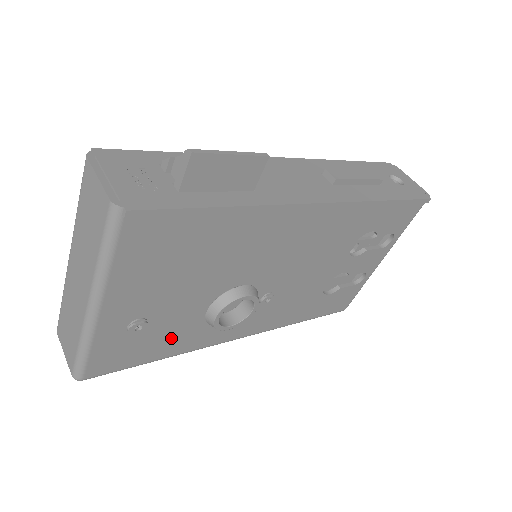
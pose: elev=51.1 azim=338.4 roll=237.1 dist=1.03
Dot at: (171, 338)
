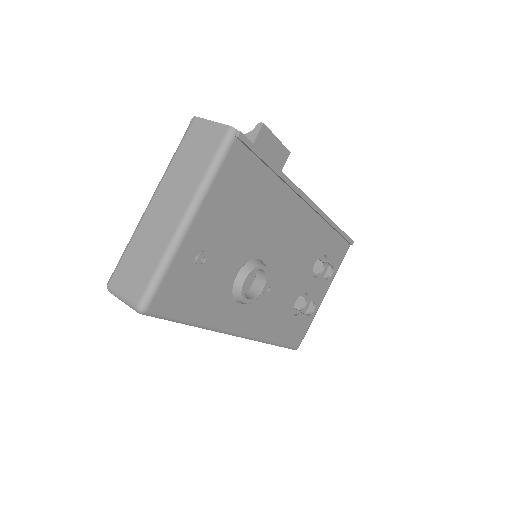
Dot at: (209, 296)
